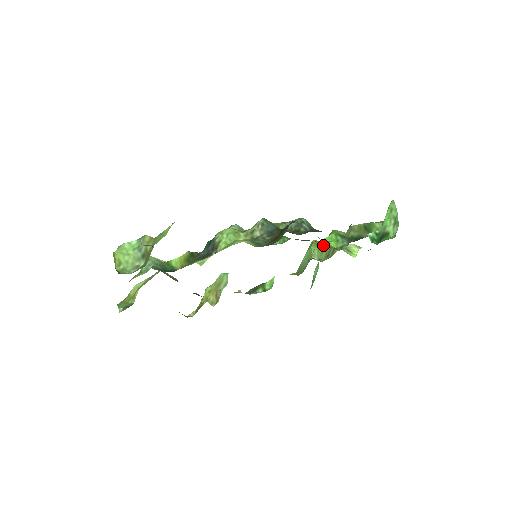
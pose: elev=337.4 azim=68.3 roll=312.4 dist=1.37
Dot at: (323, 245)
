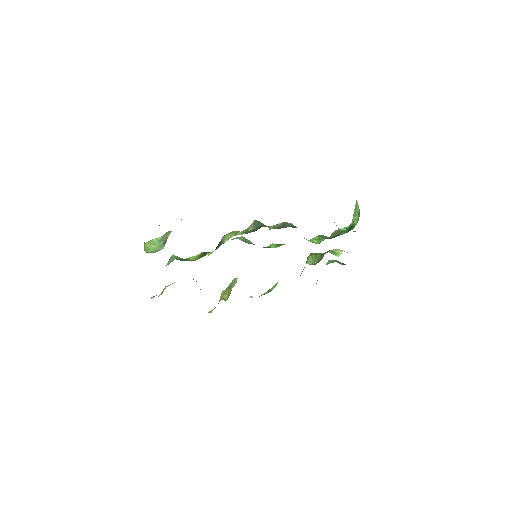
Dot at: (316, 254)
